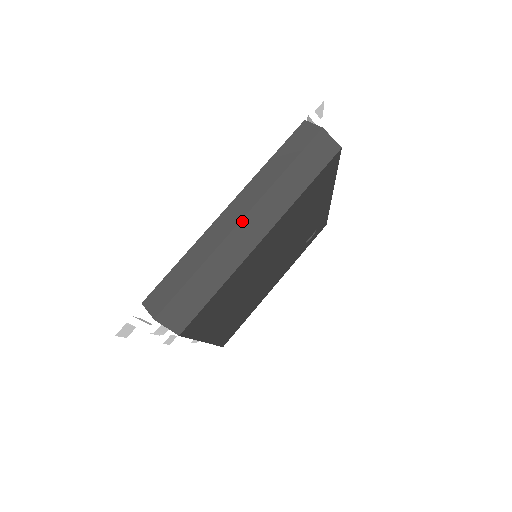
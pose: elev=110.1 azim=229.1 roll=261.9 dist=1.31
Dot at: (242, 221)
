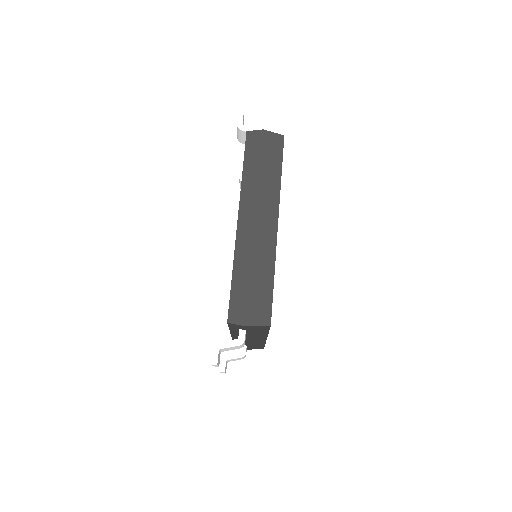
Dot at: (256, 221)
